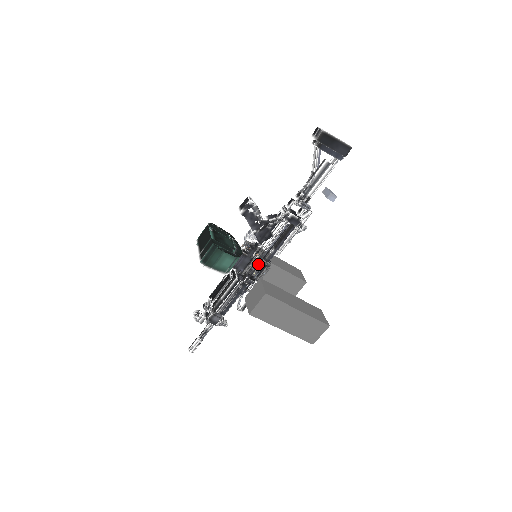
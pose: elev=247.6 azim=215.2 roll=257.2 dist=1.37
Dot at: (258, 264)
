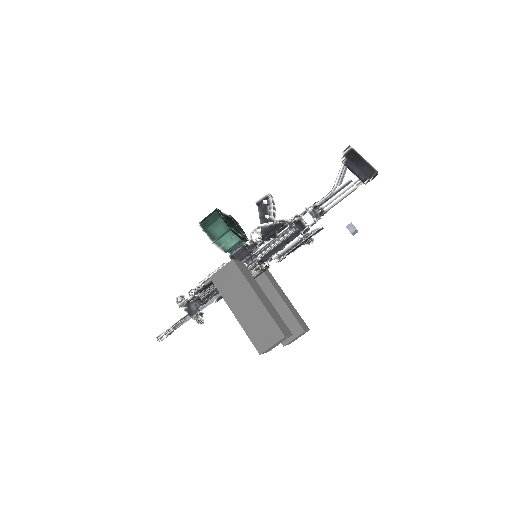
Dot at: (250, 254)
